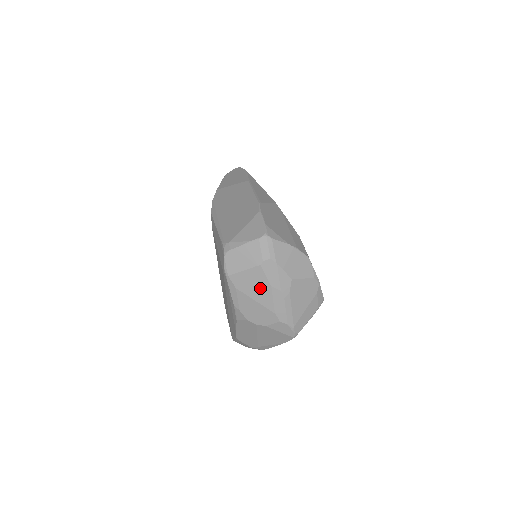
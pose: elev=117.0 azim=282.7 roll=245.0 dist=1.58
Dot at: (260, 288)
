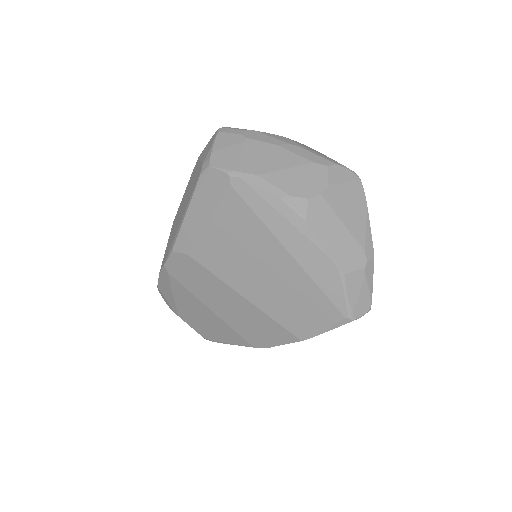
Dot at: (273, 155)
